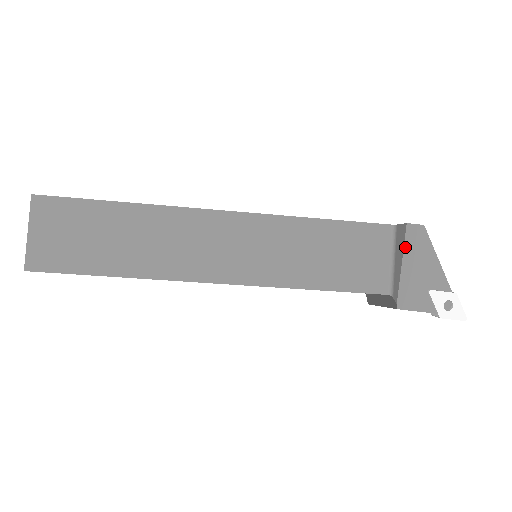
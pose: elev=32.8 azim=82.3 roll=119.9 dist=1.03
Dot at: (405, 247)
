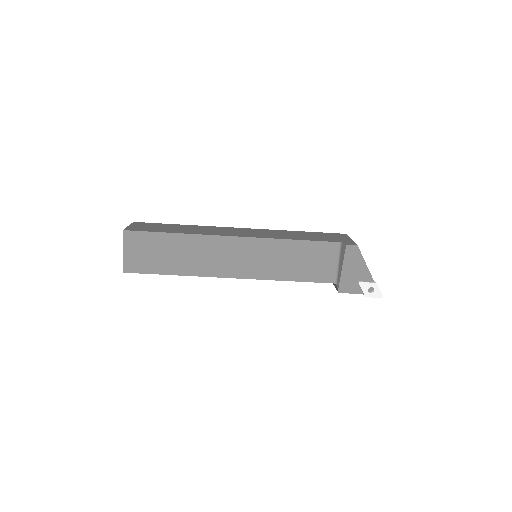
Dot at: (345, 258)
